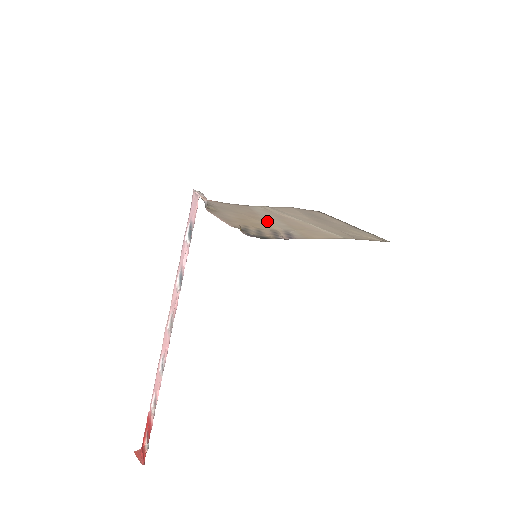
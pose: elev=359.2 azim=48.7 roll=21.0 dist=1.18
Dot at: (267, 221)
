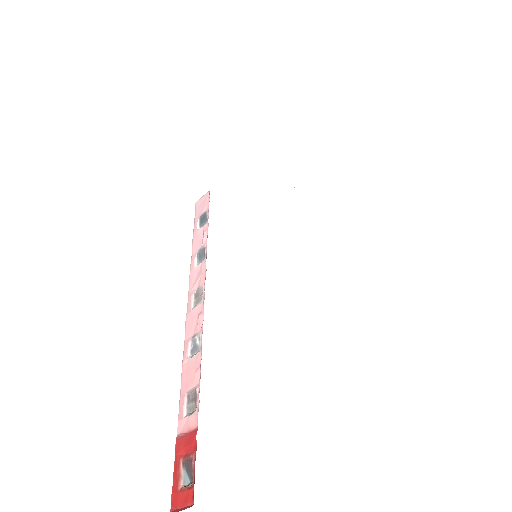
Dot at: occluded
